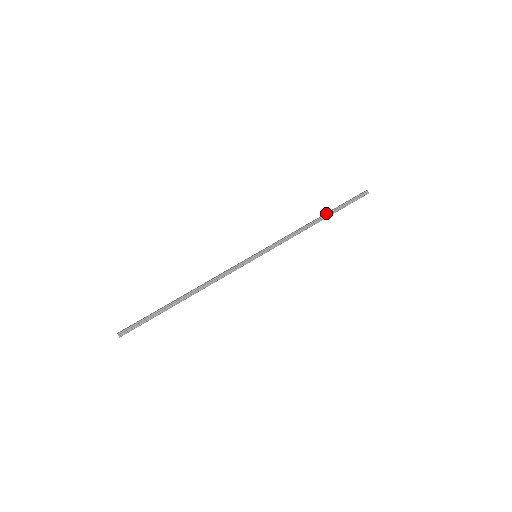
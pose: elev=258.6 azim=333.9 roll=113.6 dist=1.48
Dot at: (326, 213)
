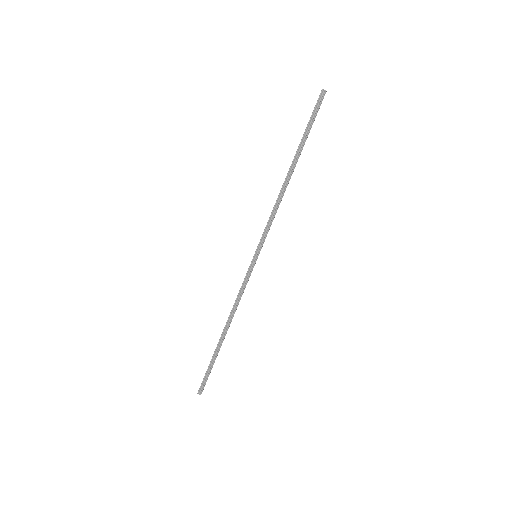
Dot at: occluded
